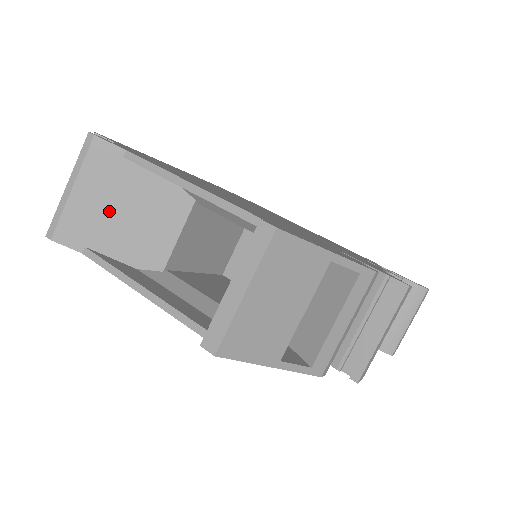
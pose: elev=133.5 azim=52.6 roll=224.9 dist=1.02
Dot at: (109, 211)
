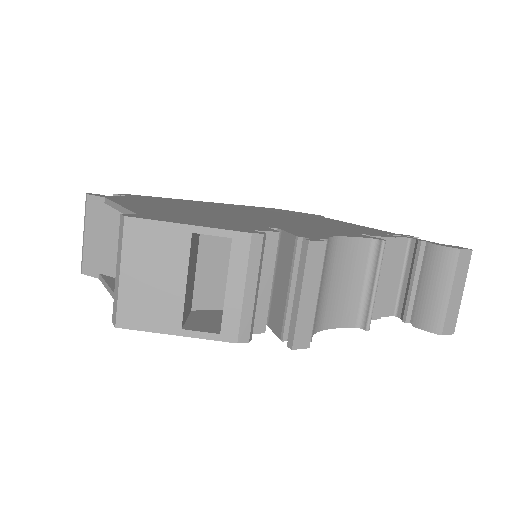
Dot at: (106, 244)
